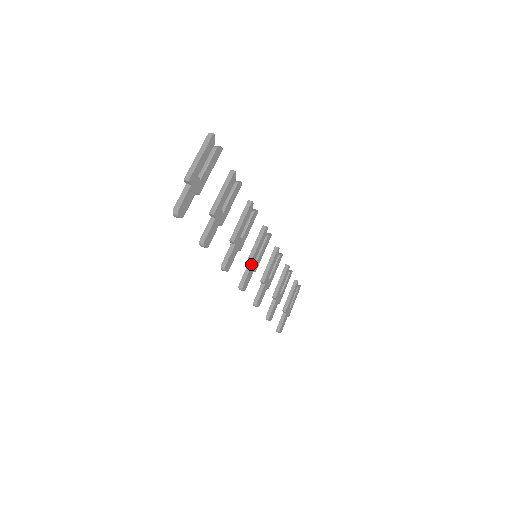
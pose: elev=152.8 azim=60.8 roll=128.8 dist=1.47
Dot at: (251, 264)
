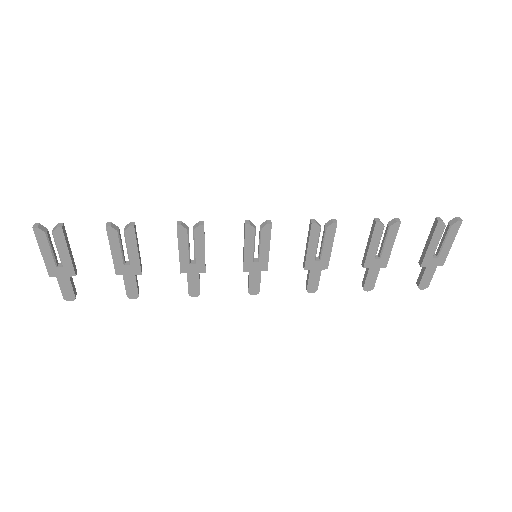
Dot at: (247, 270)
